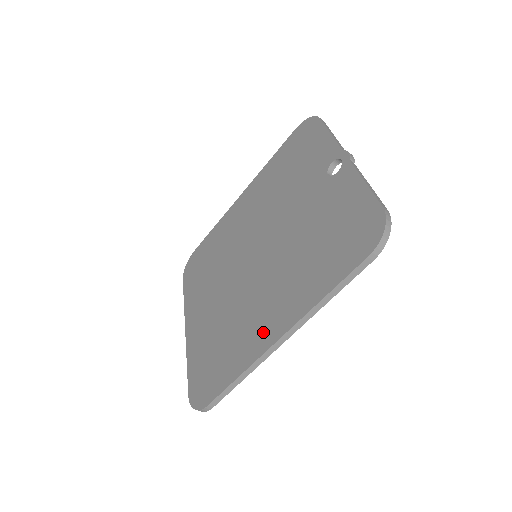
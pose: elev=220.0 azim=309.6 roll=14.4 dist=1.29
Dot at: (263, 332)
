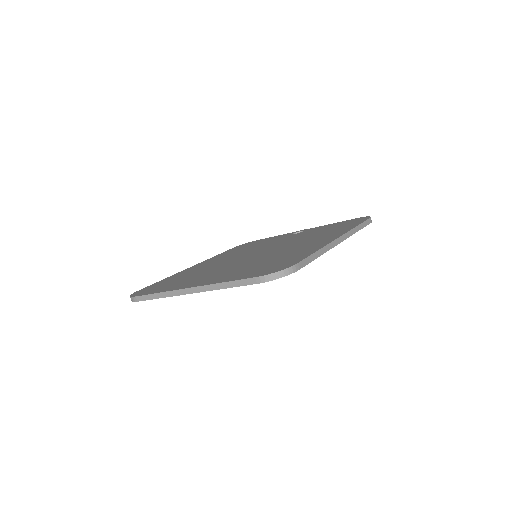
Dot at: (318, 243)
